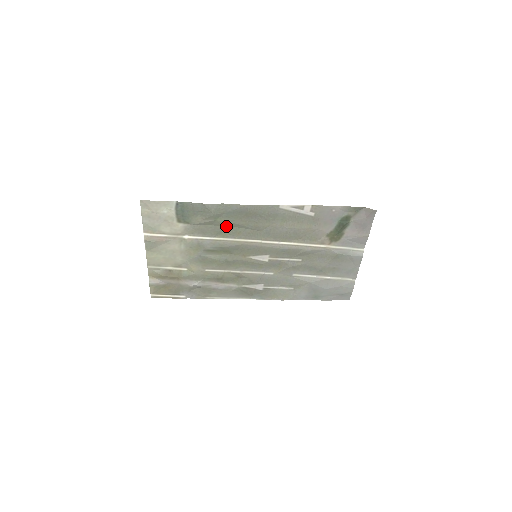
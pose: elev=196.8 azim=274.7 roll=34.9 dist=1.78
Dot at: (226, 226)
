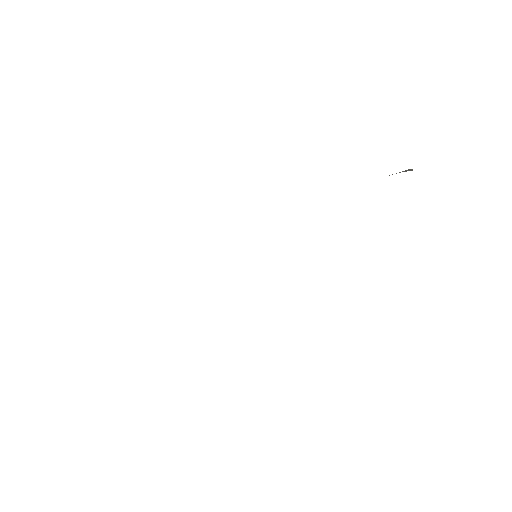
Dot at: occluded
